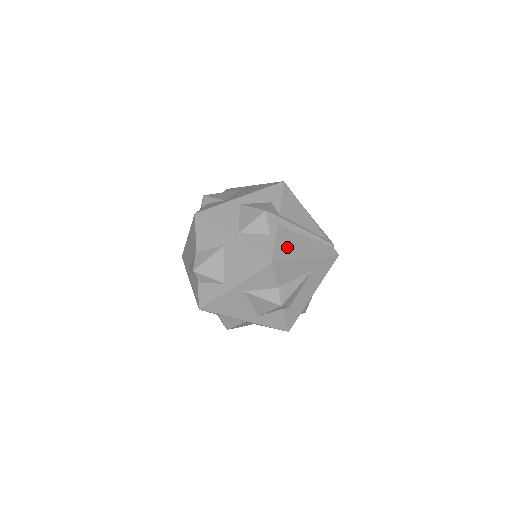
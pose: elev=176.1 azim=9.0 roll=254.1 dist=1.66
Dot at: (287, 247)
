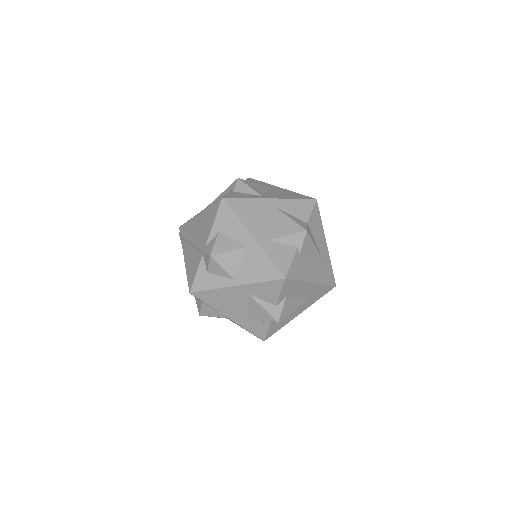
Dot at: occluded
